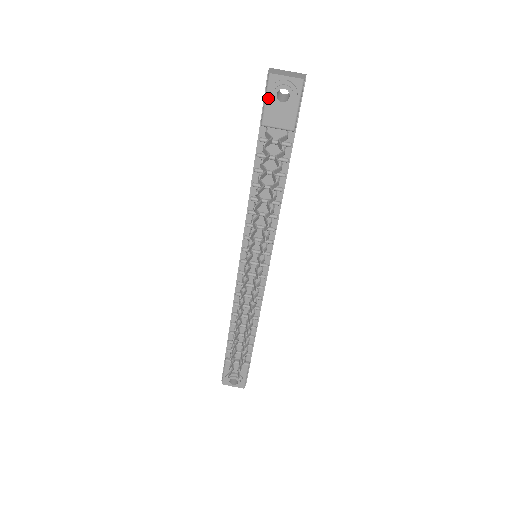
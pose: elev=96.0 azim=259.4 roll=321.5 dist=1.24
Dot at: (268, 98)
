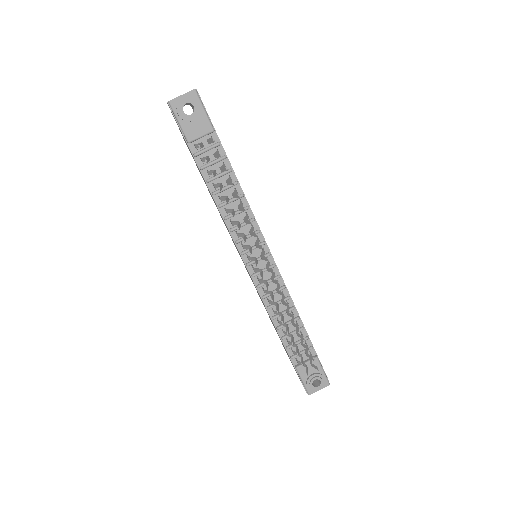
Dot at: (180, 120)
